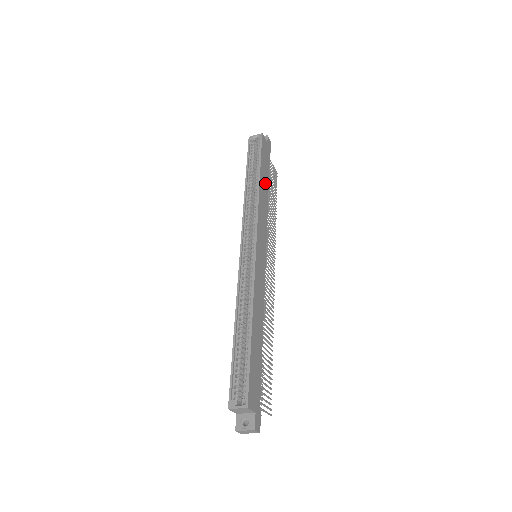
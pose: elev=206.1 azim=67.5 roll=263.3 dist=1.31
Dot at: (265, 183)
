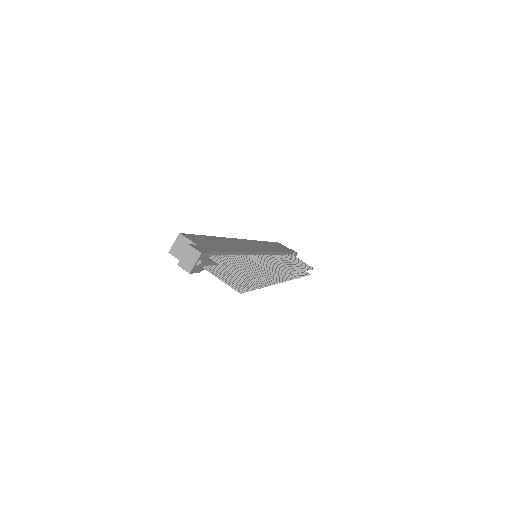
Dot at: (277, 248)
